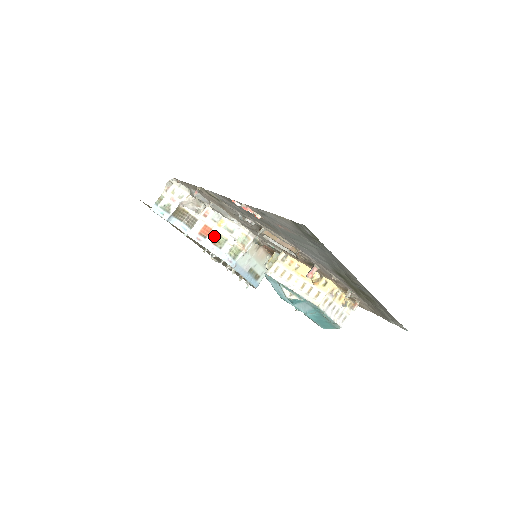
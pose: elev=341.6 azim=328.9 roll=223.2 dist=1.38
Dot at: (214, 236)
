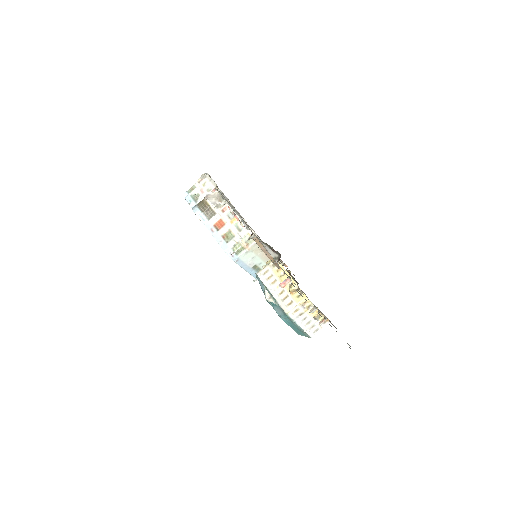
Dot at: (225, 231)
